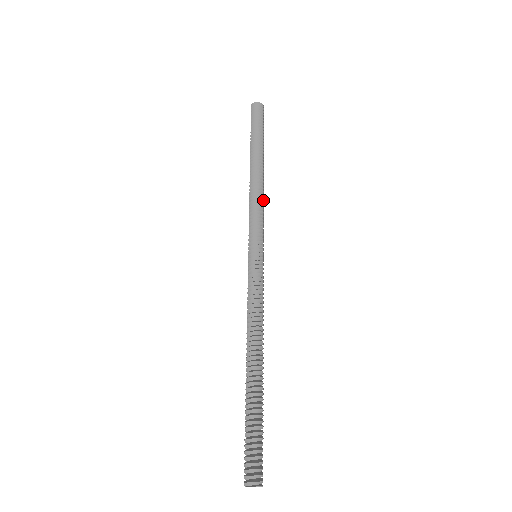
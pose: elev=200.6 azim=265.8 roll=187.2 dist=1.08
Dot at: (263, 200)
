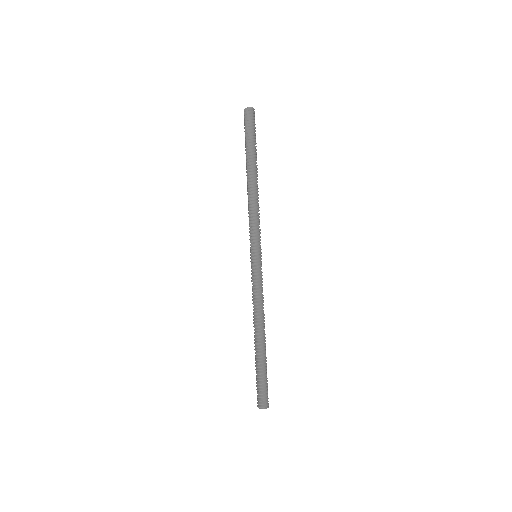
Dot at: (259, 207)
